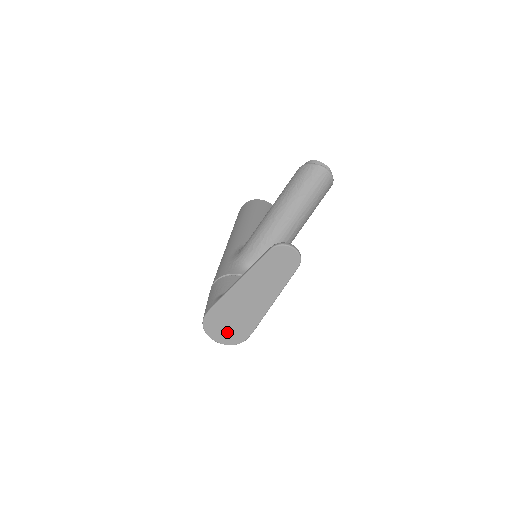
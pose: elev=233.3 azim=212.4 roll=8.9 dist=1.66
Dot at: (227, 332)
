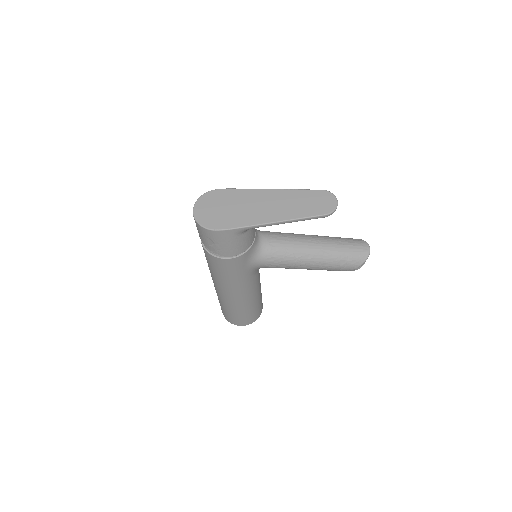
Dot at: (212, 212)
